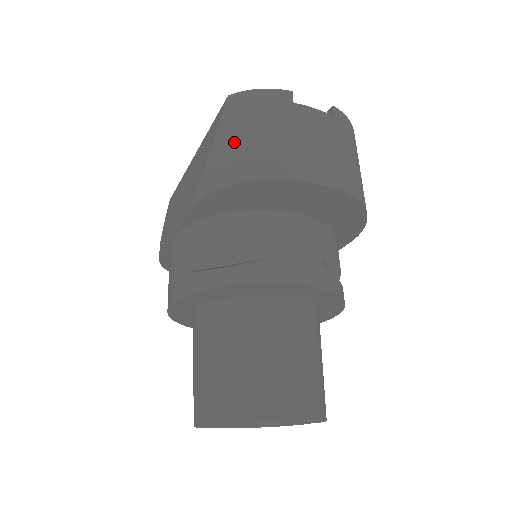
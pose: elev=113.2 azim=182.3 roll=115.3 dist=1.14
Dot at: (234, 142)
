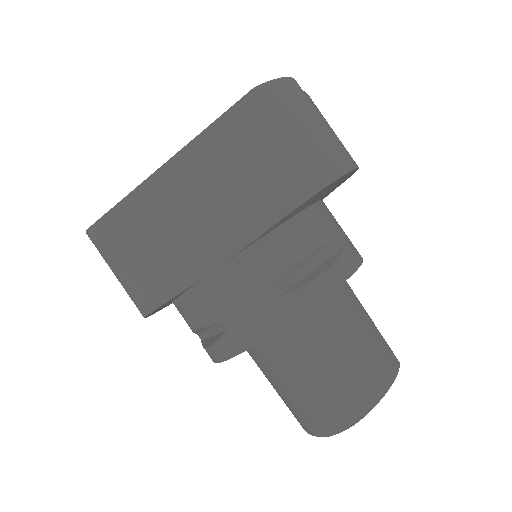
Dot at: (298, 141)
